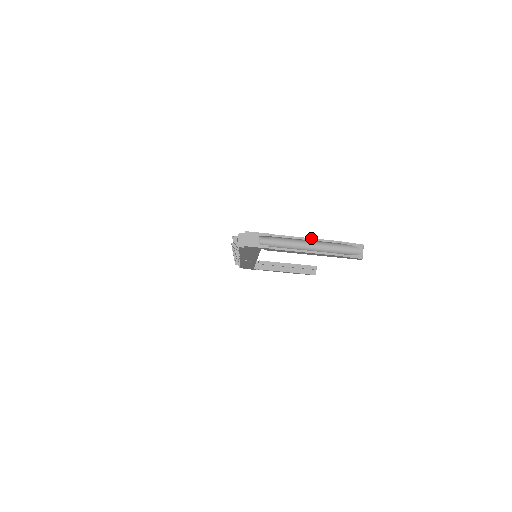
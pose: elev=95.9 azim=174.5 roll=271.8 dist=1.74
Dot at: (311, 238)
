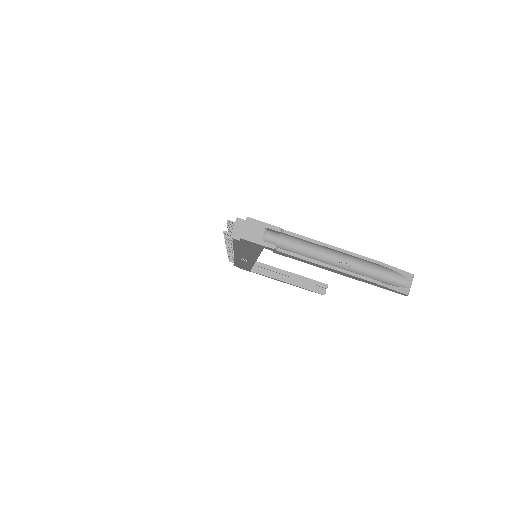
Dot at: occluded
